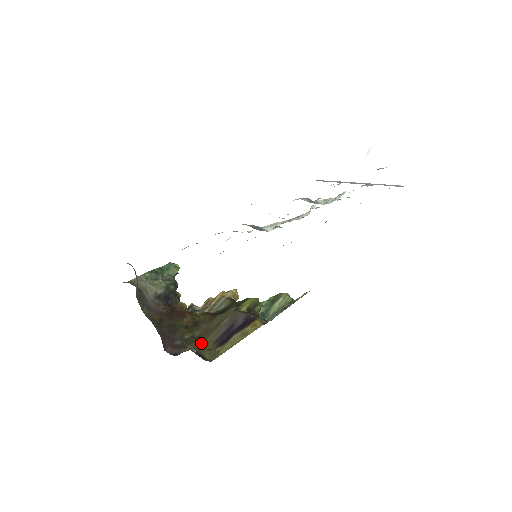
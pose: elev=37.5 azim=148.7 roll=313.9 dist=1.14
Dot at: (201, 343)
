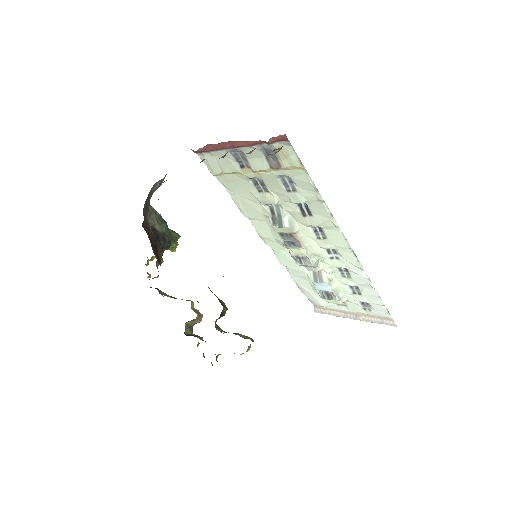
Dot at: occluded
